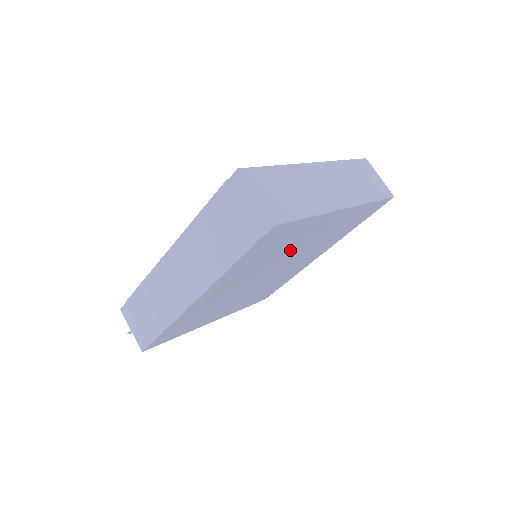
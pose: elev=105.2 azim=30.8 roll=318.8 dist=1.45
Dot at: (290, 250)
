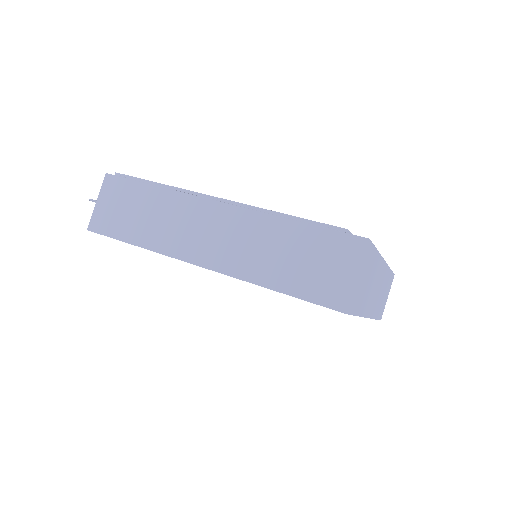
Dot at: occluded
